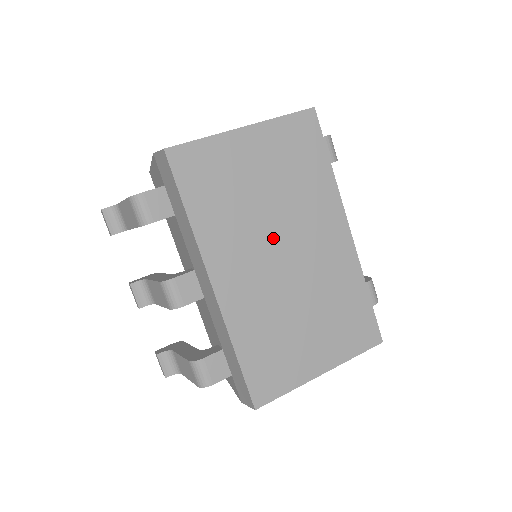
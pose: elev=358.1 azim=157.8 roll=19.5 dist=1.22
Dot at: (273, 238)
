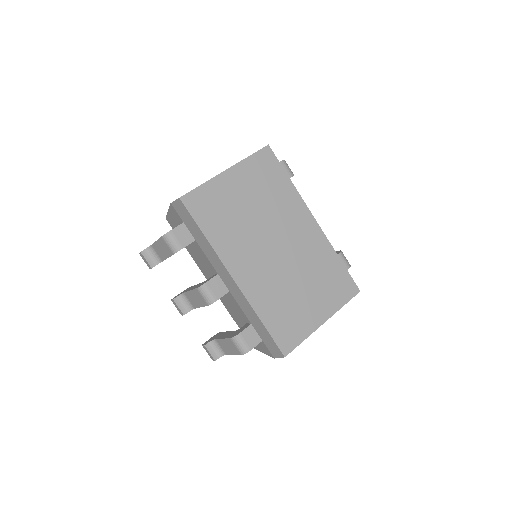
Dot at: (265, 238)
